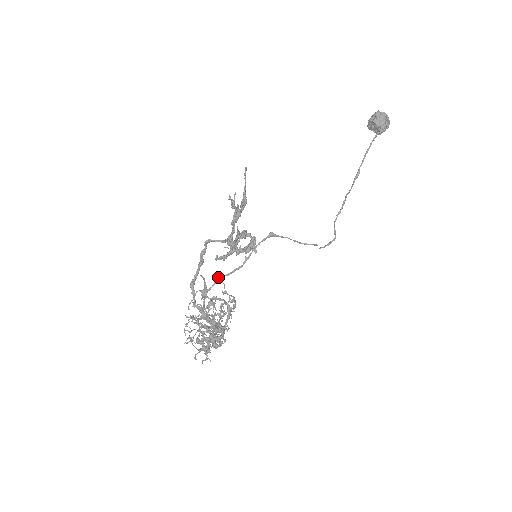
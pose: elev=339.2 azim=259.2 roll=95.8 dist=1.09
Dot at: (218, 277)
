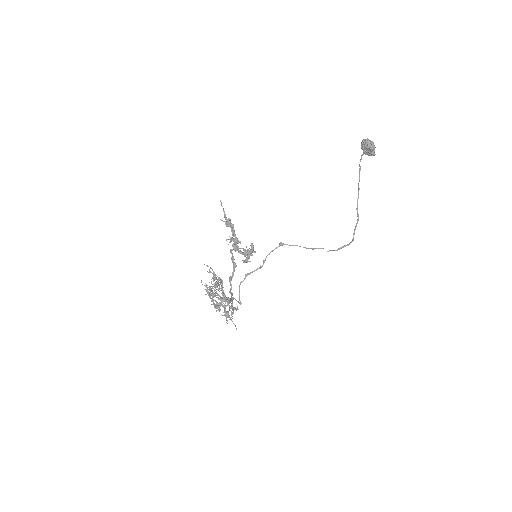
Dot at: (246, 274)
